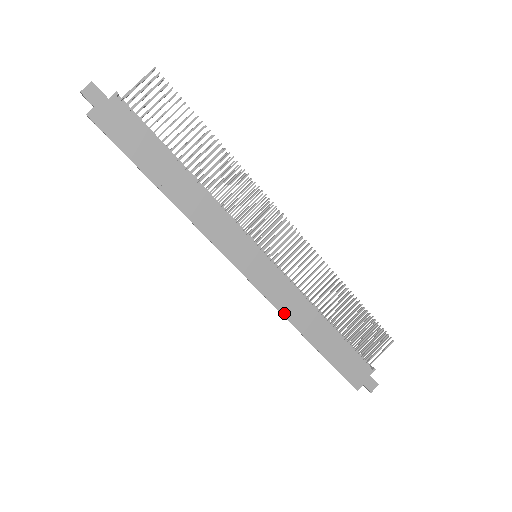
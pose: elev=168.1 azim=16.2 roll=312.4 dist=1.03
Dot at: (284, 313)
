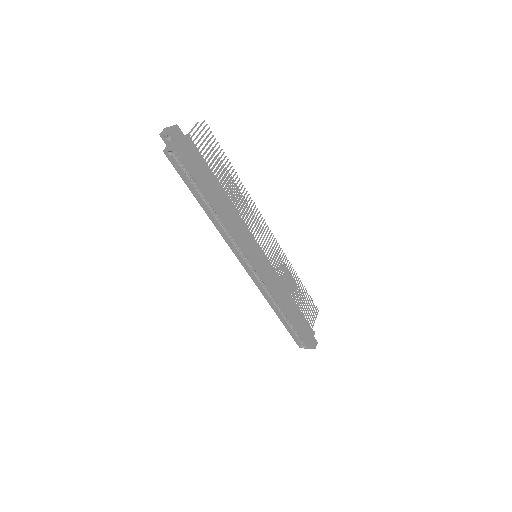
Dot at: (275, 295)
